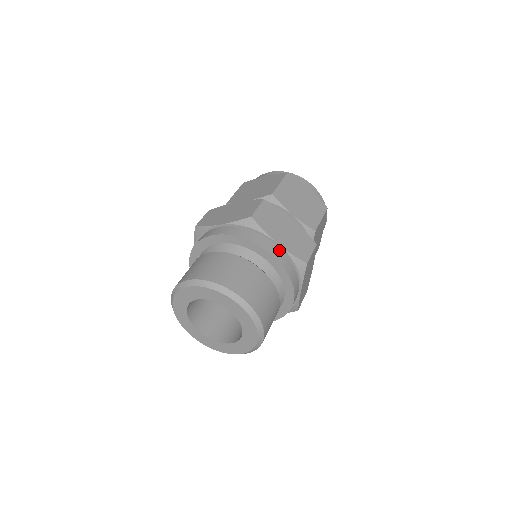
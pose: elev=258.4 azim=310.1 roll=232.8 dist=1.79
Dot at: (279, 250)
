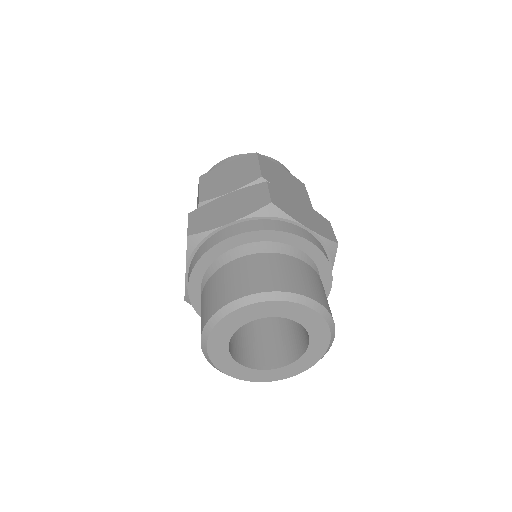
Dot at: (311, 235)
